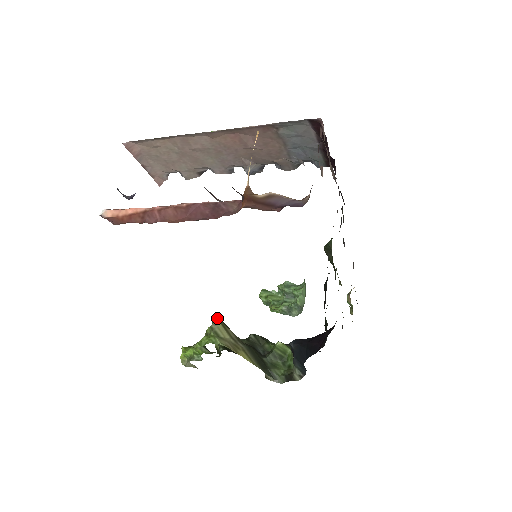
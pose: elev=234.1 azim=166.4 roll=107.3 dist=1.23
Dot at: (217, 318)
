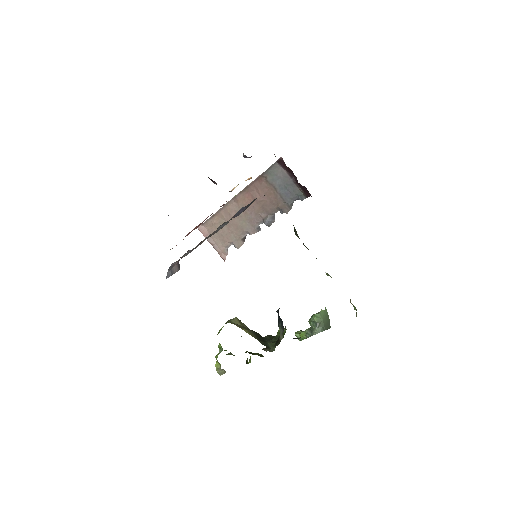
Dot at: (237, 318)
